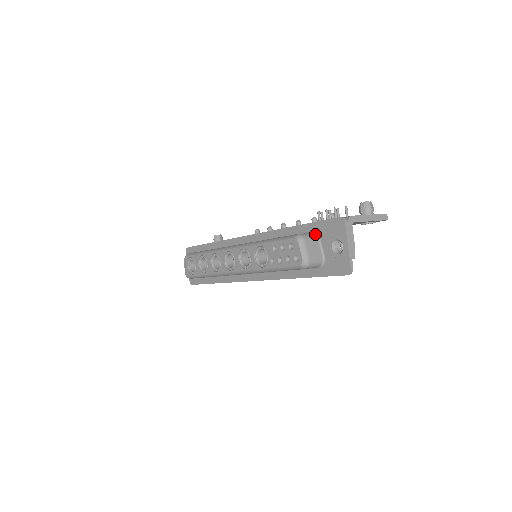
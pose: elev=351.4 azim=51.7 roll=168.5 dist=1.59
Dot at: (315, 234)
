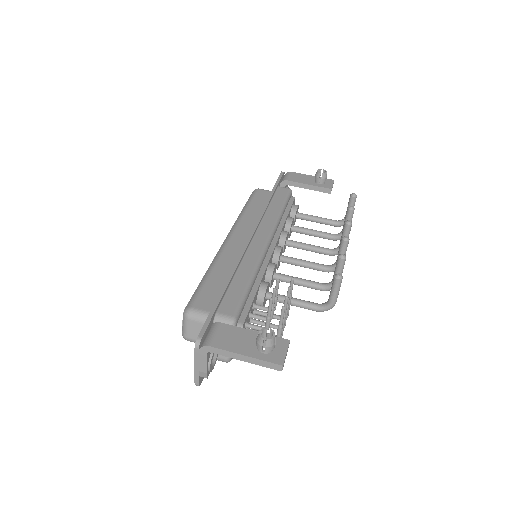
Dot at: occluded
